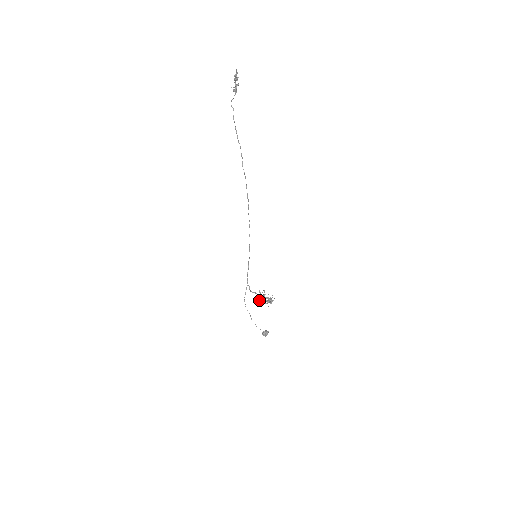
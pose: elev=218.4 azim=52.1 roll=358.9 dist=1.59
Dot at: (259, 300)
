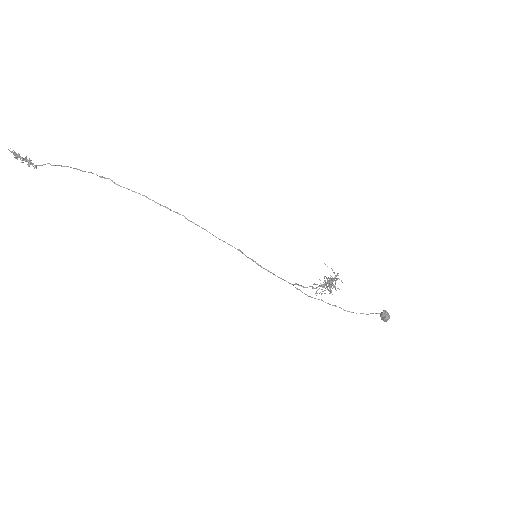
Dot at: occluded
